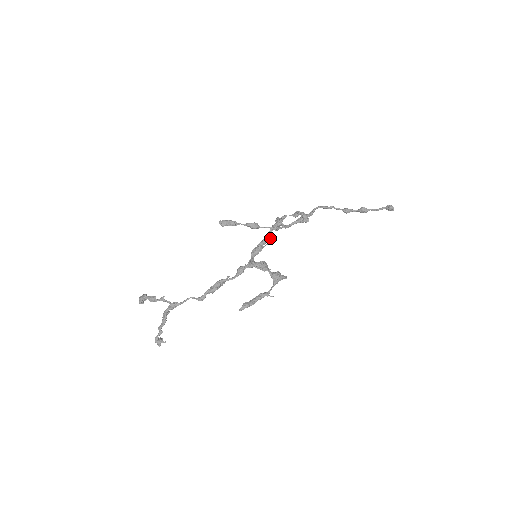
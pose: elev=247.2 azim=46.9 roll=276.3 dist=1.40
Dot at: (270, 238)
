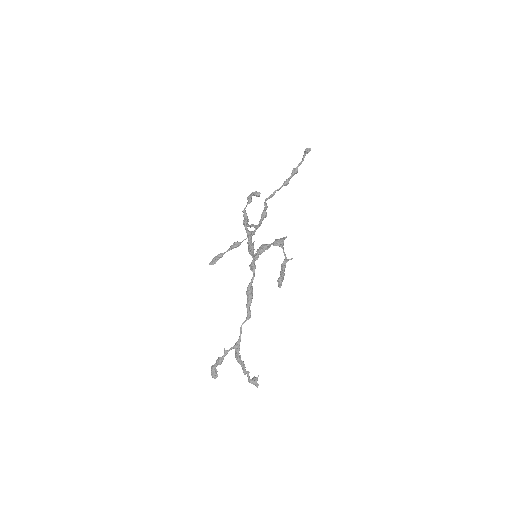
Dot at: (251, 234)
